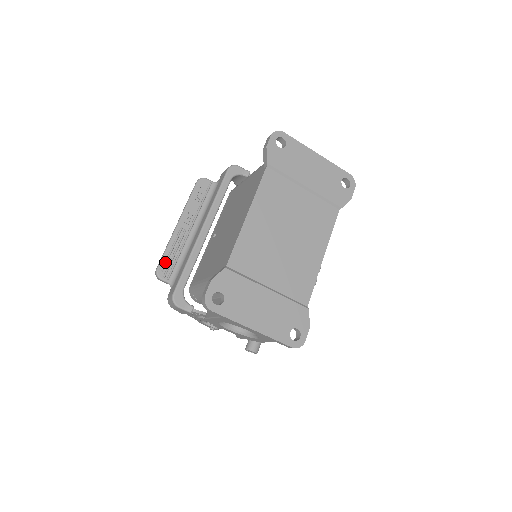
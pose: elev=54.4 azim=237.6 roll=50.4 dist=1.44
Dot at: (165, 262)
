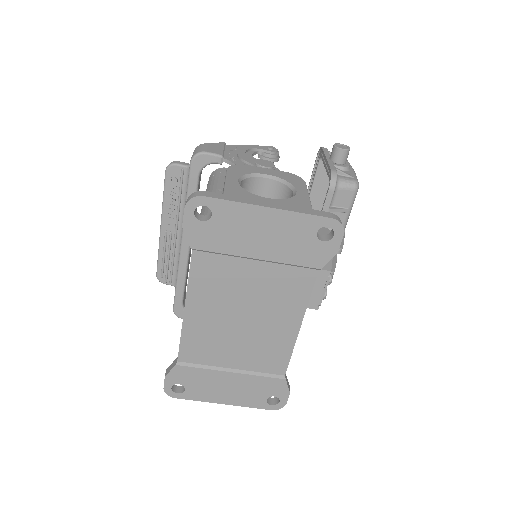
Dot at: (161, 269)
